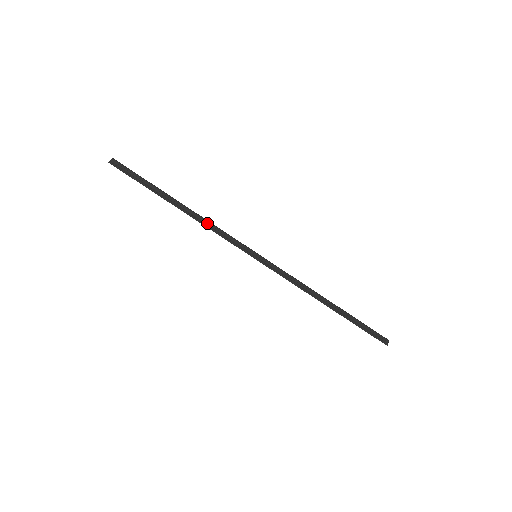
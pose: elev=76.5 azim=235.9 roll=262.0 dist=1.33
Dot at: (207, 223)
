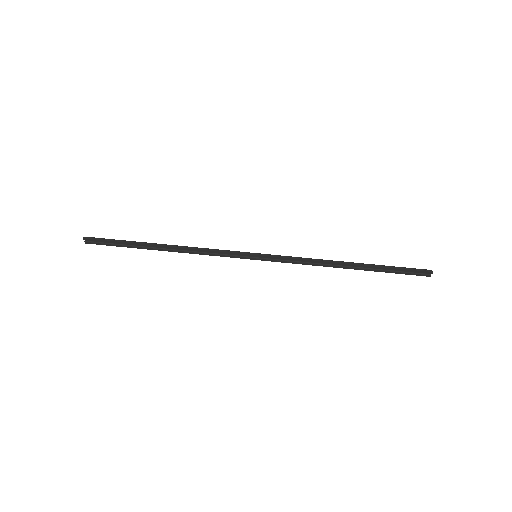
Dot at: (195, 248)
